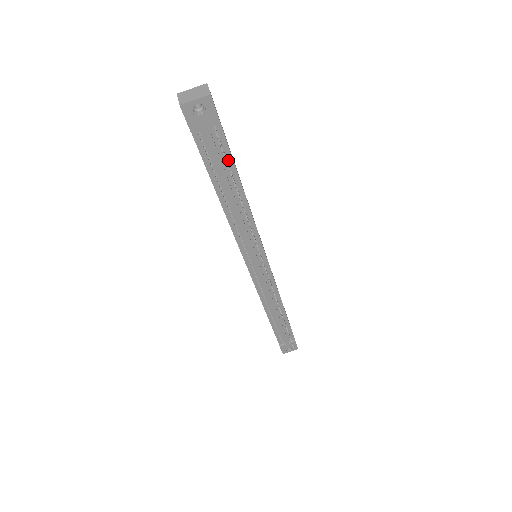
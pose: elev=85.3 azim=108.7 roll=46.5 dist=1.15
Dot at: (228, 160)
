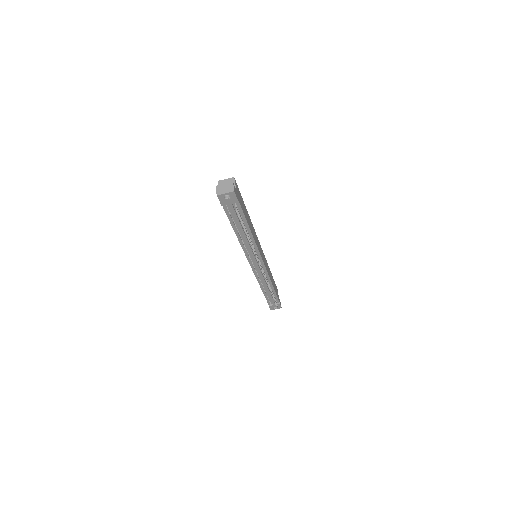
Dot at: (242, 216)
